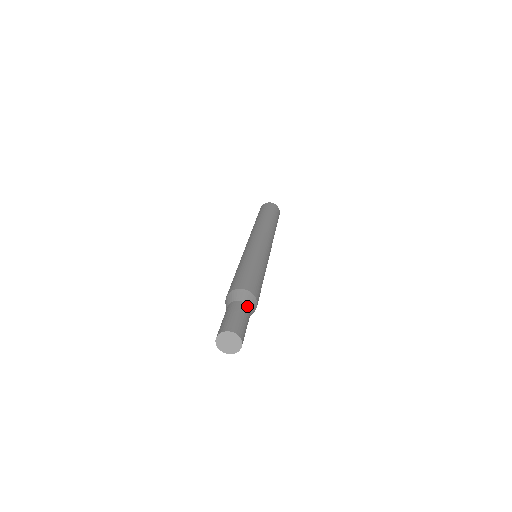
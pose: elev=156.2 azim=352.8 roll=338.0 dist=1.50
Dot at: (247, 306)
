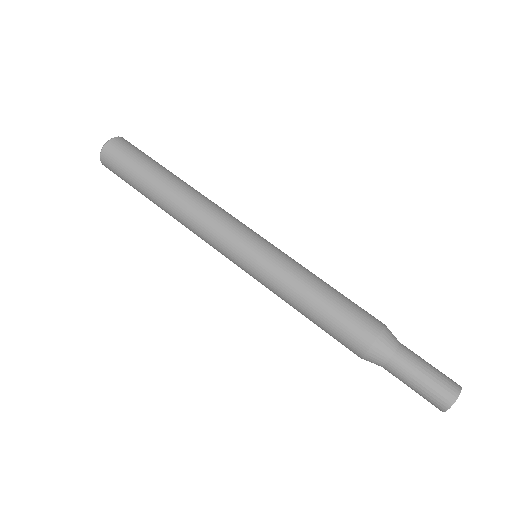
Dot at: (400, 349)
